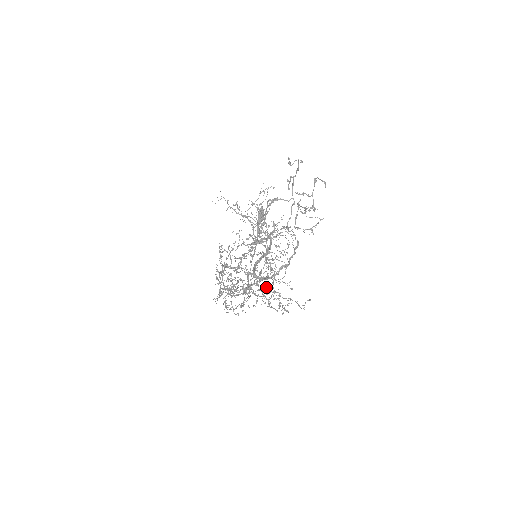
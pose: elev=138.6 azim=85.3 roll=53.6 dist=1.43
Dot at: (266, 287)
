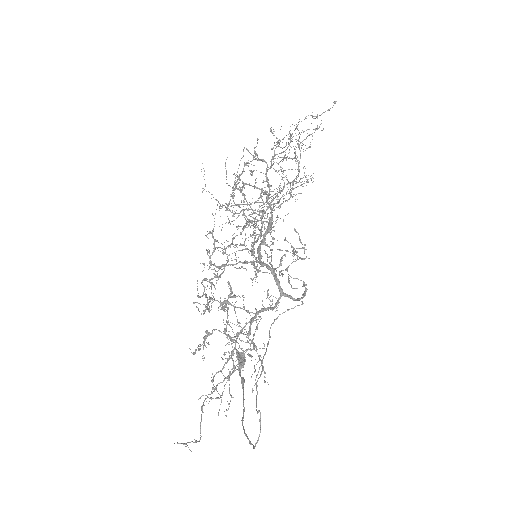
Dot at: occluded
